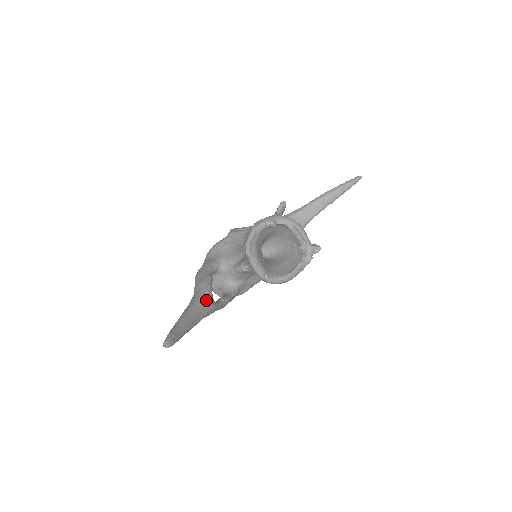
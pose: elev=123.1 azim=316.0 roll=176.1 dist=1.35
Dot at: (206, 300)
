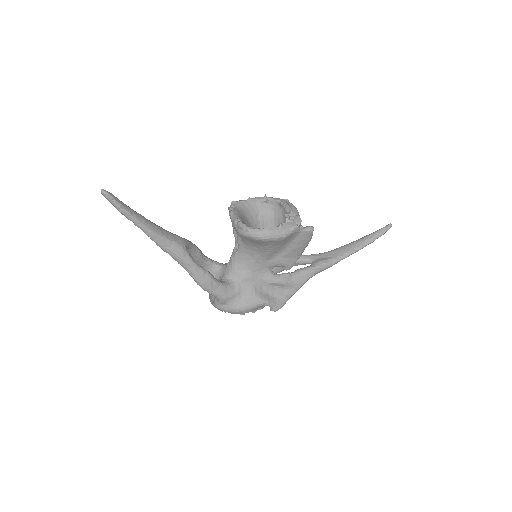
Dot at: (177, 236)
